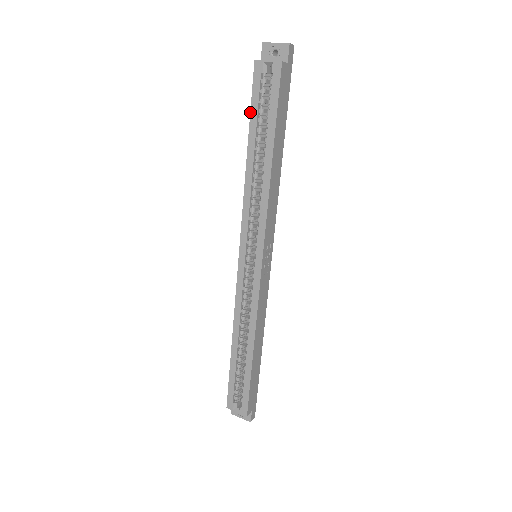
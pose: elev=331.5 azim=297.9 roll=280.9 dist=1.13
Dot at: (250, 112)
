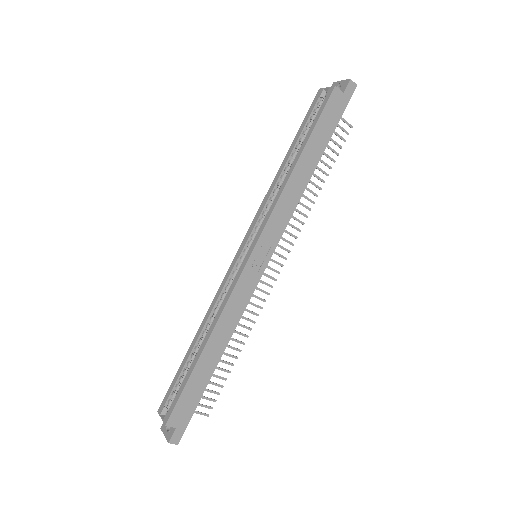
Dot at: (300, 126)
